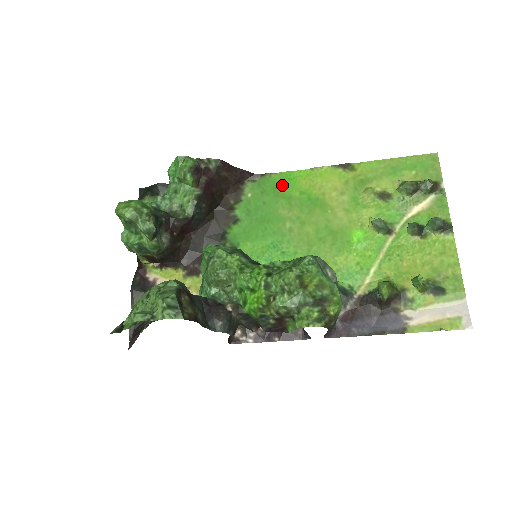
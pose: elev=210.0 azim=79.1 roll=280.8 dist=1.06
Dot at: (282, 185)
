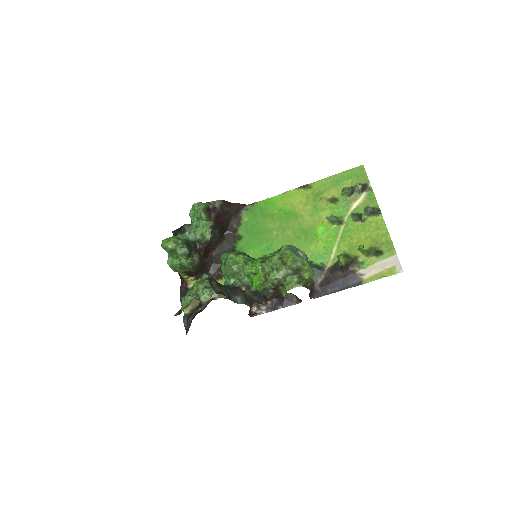
Dot at: (266, 208)
